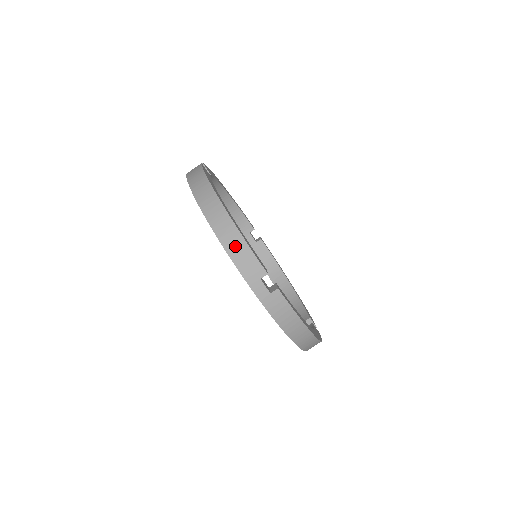
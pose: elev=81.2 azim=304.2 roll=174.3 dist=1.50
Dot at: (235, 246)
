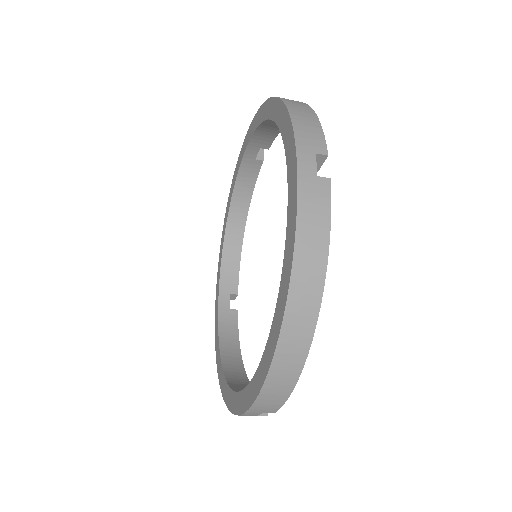
Dot at: (276, 391)
